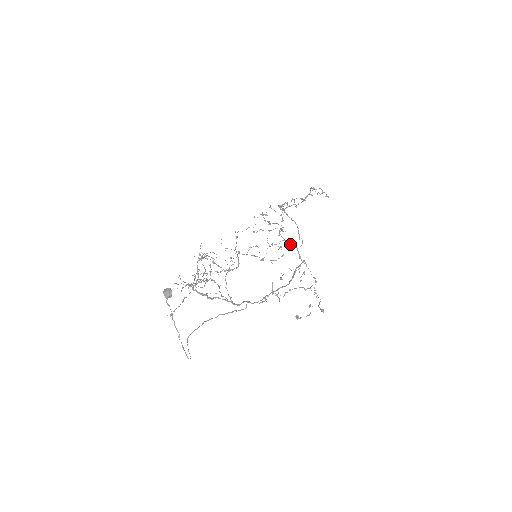
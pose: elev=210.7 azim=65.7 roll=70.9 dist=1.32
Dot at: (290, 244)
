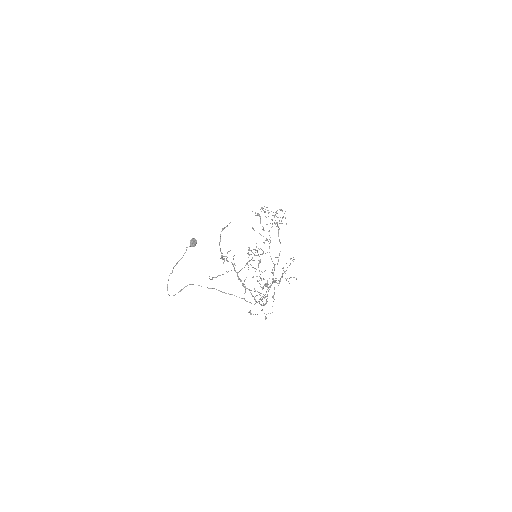
Dot at: occluded
